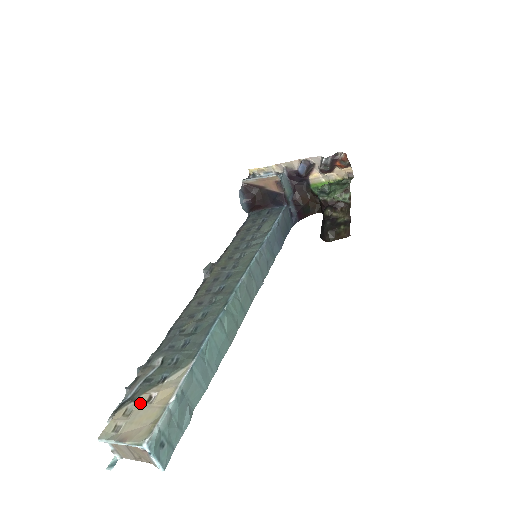
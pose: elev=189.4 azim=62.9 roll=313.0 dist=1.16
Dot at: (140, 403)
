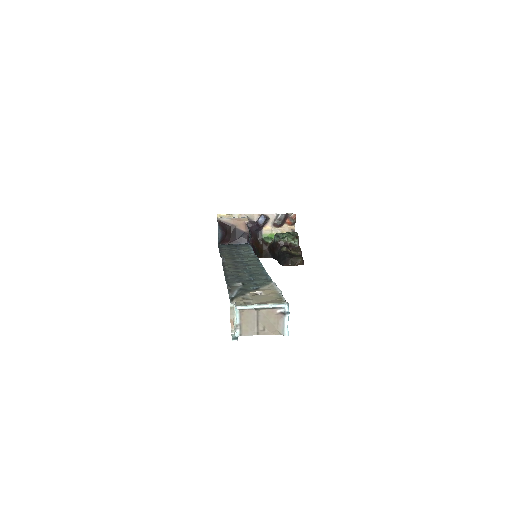
Dot at: (252, 295)
